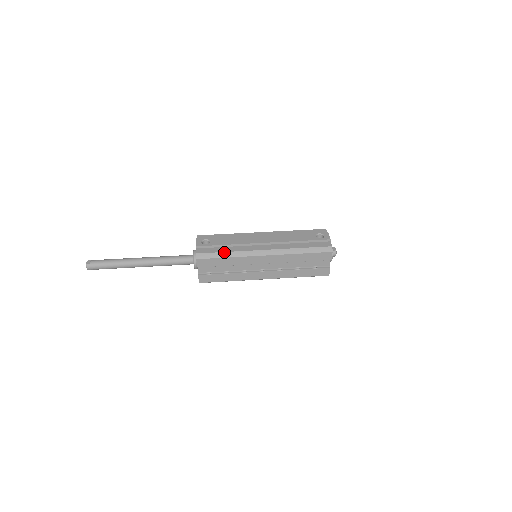
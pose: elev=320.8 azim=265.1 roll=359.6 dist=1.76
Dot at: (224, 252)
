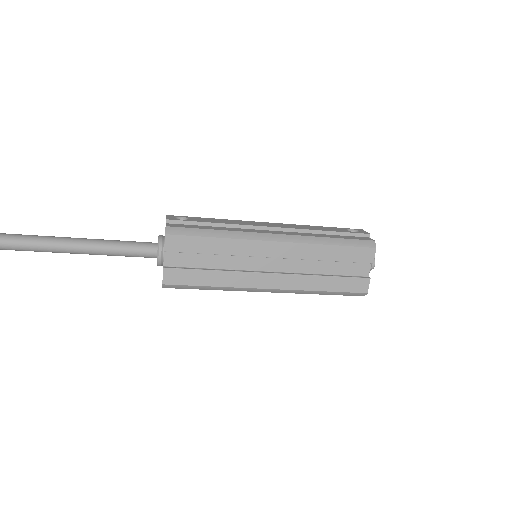
Dot at: (211, 229)
